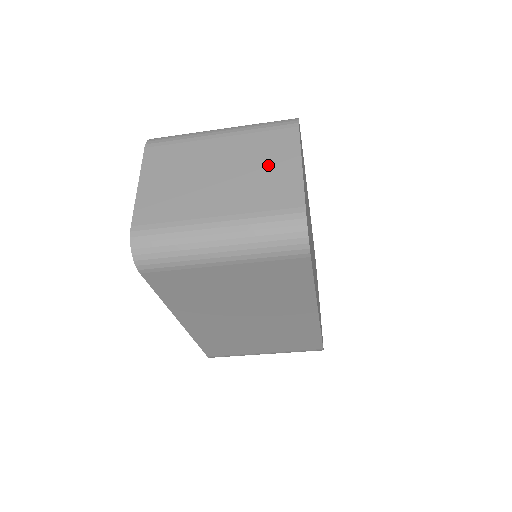
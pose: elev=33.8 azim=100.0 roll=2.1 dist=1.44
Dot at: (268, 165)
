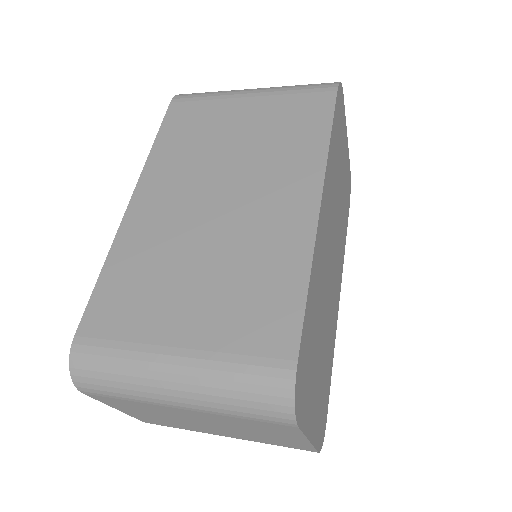
Dot at: (266, 434)
